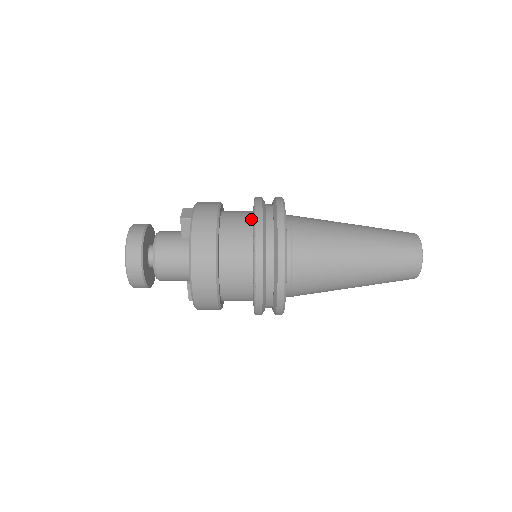
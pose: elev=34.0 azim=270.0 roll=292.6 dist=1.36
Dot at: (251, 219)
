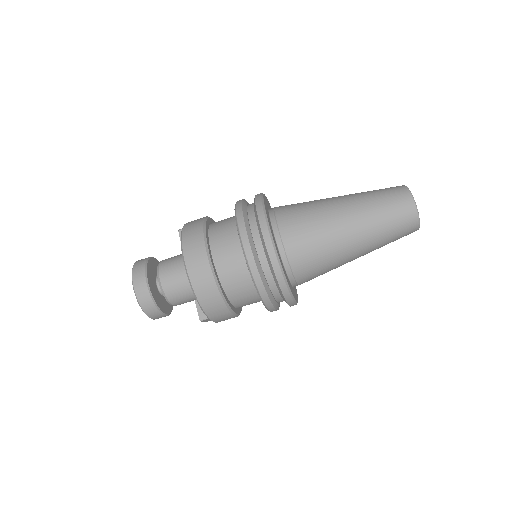
Dot at: occluded
